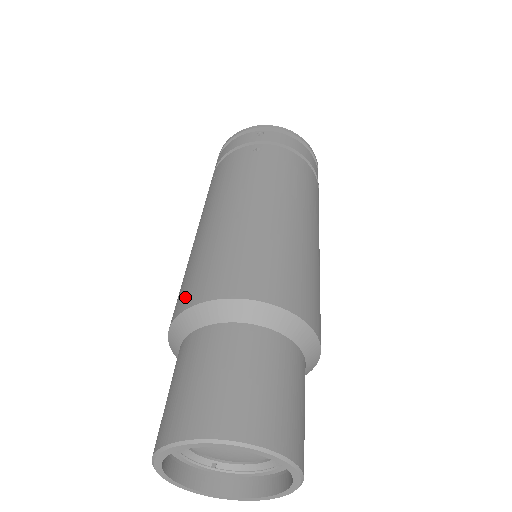
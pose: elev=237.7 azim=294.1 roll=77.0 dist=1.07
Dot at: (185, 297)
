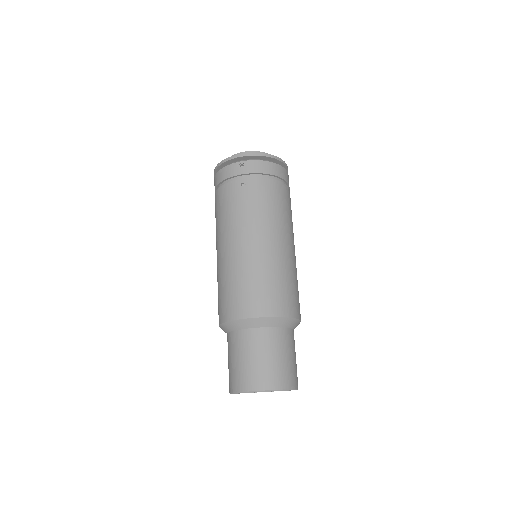
Dot at: (224, 312)
